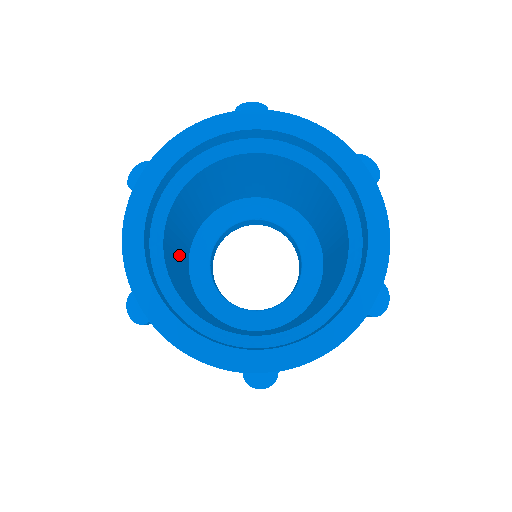
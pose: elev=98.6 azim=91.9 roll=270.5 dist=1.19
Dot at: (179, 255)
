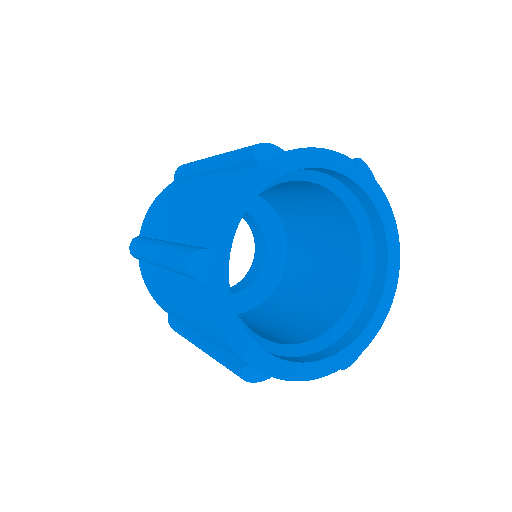
Dot at: occluded
